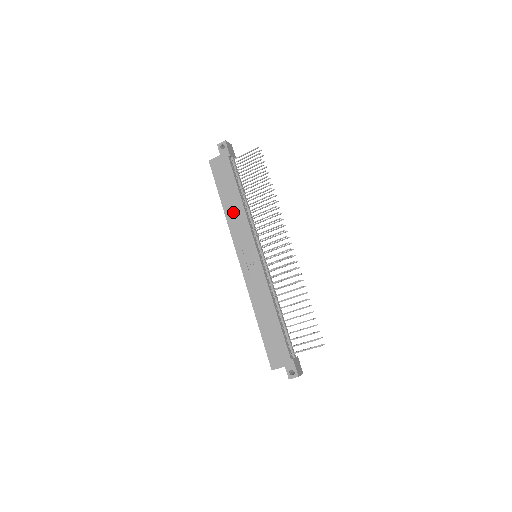
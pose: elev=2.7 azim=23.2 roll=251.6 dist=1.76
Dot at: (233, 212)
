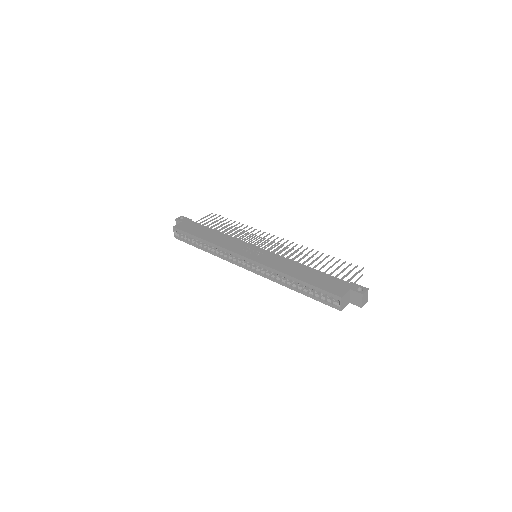
Dot at: (217, 238)
